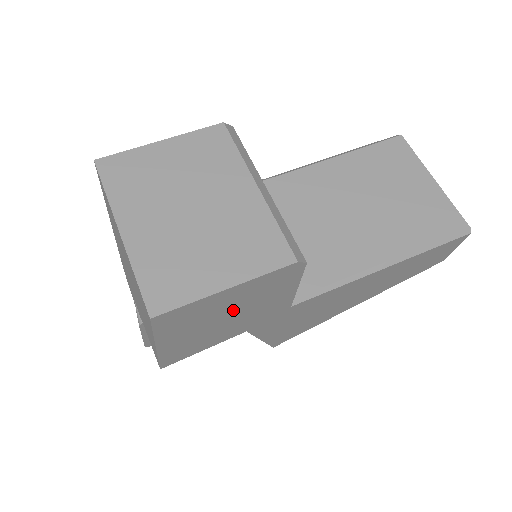
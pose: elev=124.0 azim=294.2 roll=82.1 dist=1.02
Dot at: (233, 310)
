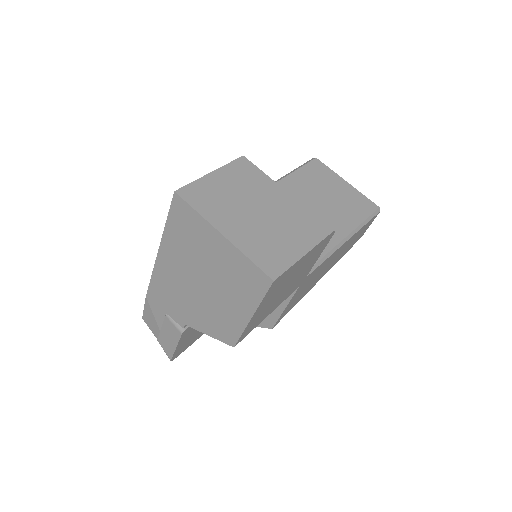
Dot at: (293, 278)
